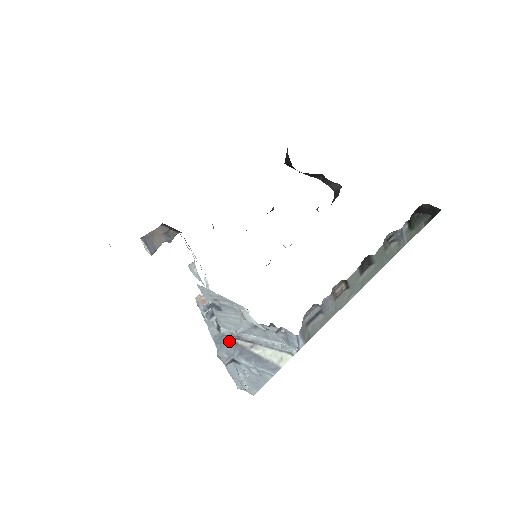
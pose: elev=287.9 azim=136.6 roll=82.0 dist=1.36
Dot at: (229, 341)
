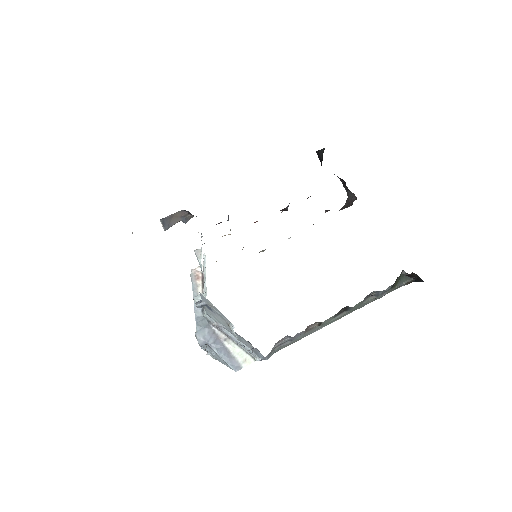
Dot at: (208, 327)
